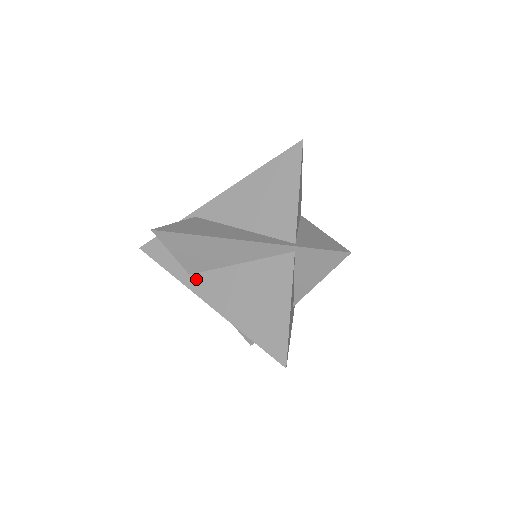
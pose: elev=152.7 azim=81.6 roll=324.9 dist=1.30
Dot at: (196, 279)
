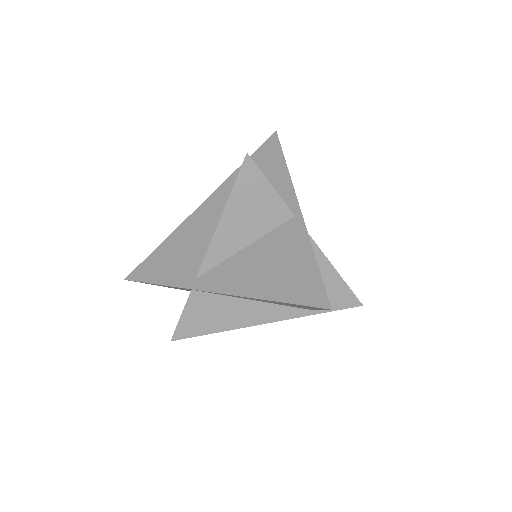
Dot at: occluded
